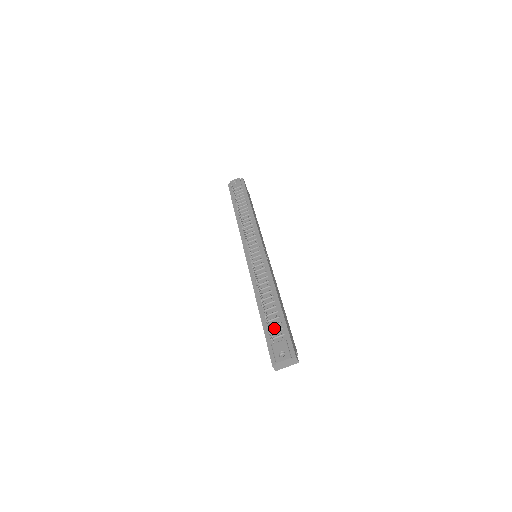
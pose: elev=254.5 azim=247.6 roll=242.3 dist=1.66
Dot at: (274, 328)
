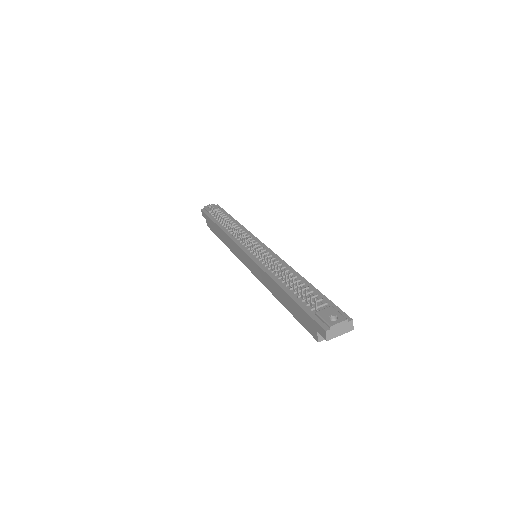
Dot at: occluded
